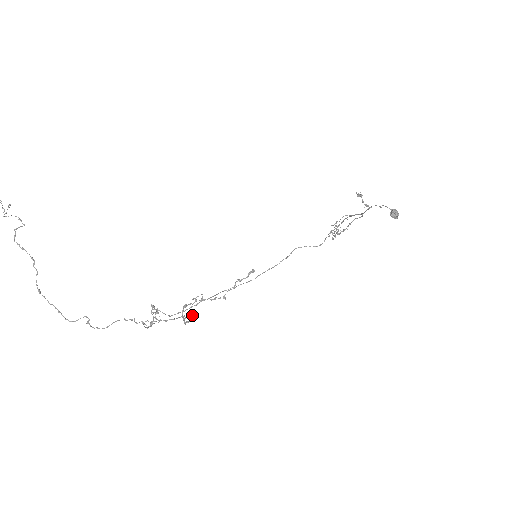
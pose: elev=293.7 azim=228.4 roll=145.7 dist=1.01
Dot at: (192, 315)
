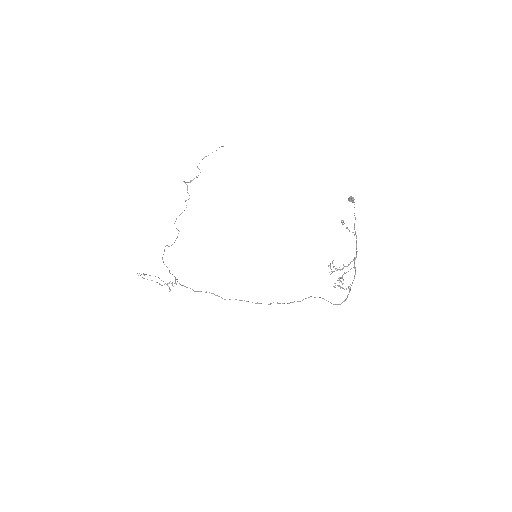
Dot at: occluded
